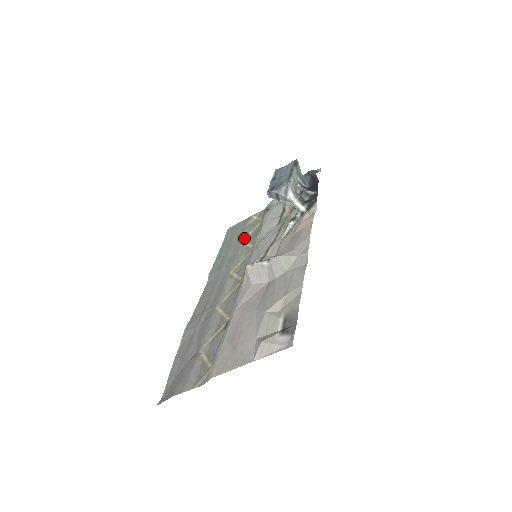
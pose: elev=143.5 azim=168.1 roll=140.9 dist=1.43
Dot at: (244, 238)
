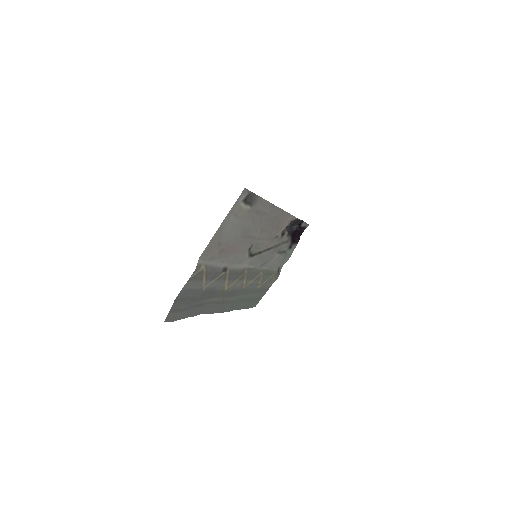
Dot at: (260, 286)
